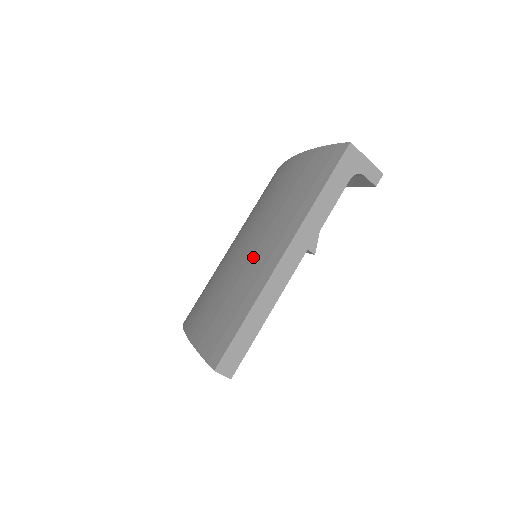
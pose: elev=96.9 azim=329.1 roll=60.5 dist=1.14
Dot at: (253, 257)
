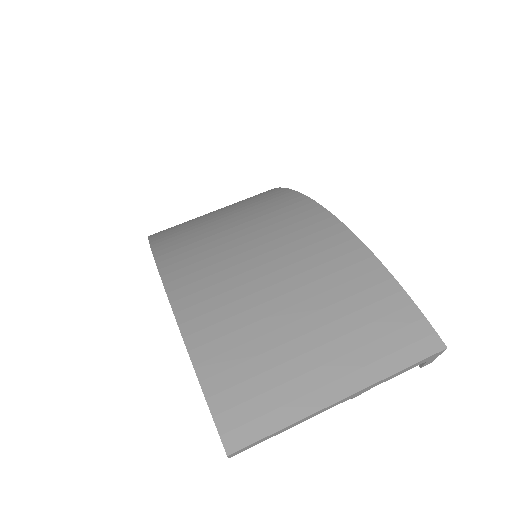
Dot at: (306, 357)
